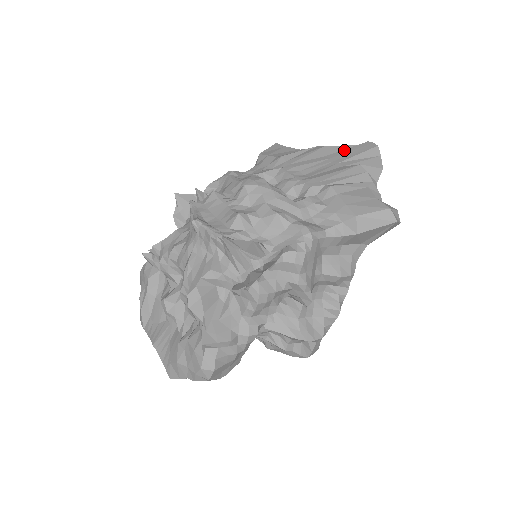
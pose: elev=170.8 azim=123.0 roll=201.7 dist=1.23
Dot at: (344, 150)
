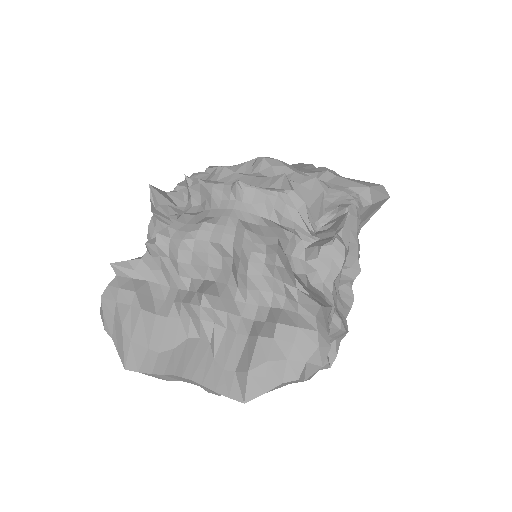
Dot at: (291, 165)
